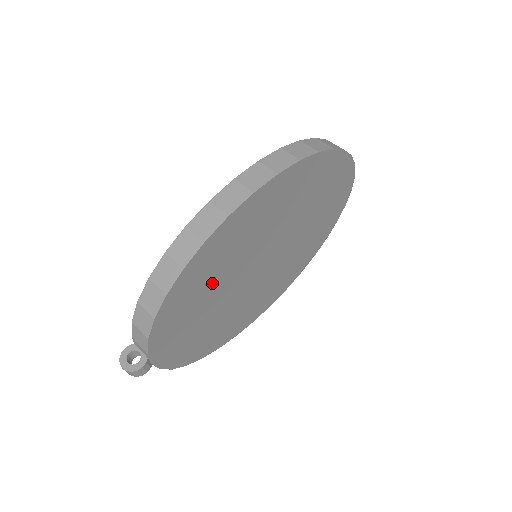
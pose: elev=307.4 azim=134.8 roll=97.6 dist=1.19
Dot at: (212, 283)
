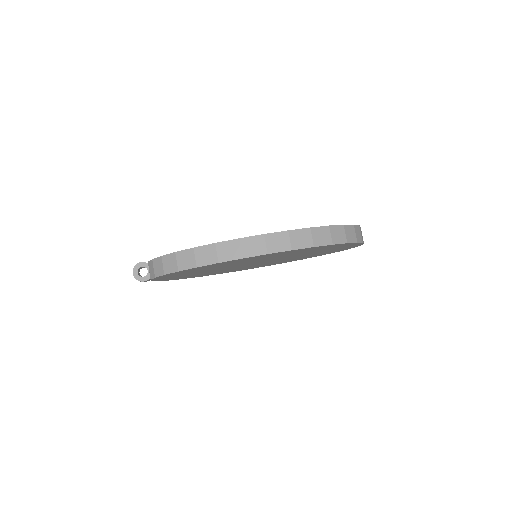
Dot at: (213, 268)
